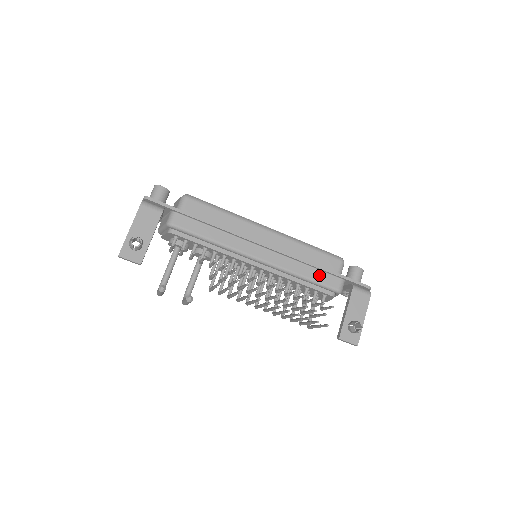
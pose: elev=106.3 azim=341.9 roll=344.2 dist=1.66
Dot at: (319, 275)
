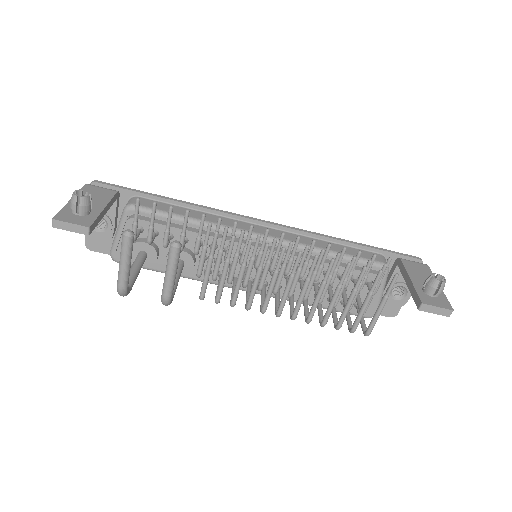
Dot at: (349, 250)
